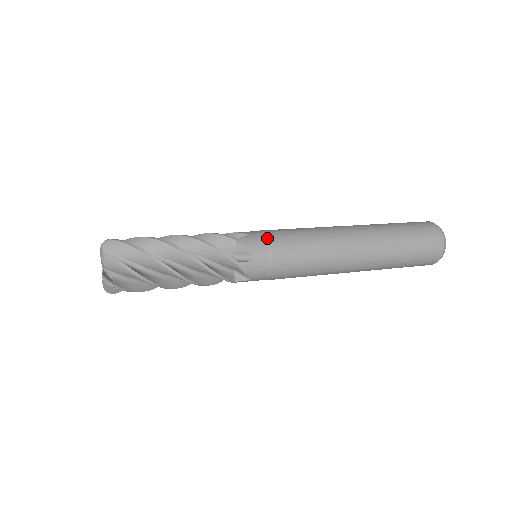
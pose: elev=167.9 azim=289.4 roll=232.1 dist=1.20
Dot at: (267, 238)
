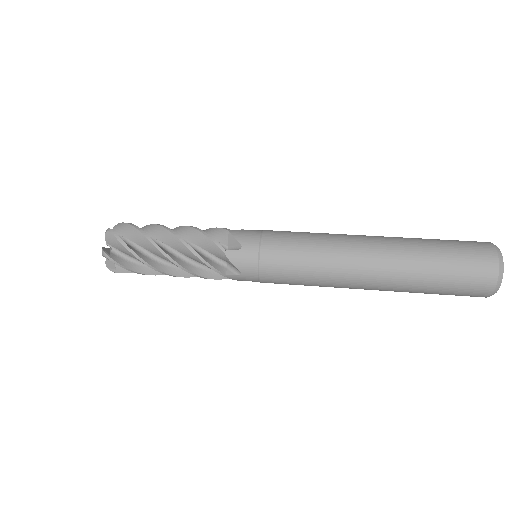
Dot at: (262, 232)
